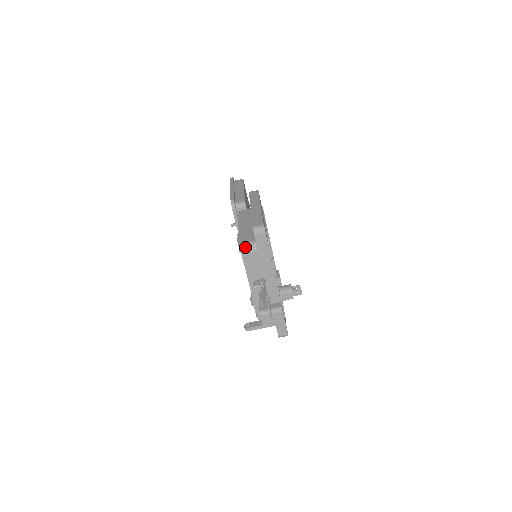
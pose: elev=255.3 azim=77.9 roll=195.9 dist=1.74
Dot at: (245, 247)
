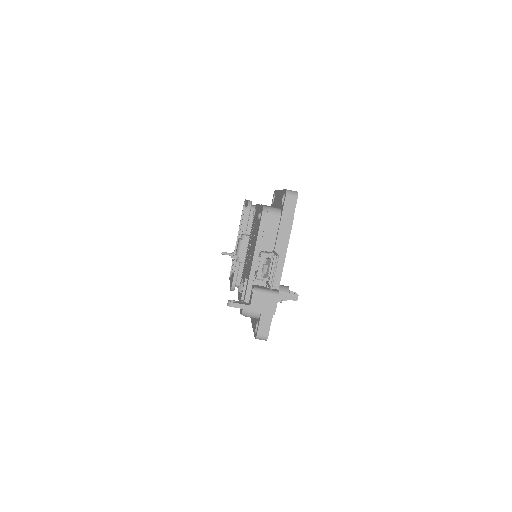
Dot at: (269, 209)
